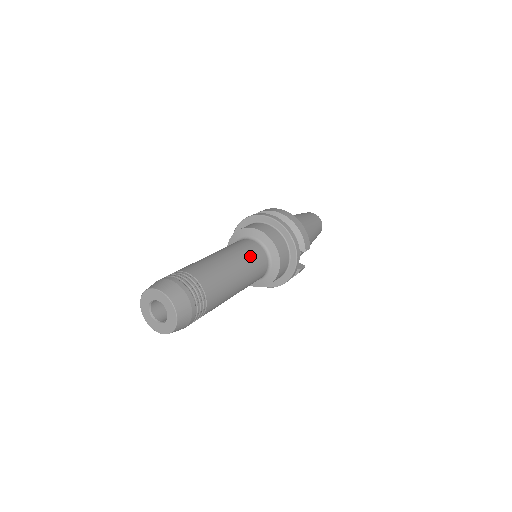
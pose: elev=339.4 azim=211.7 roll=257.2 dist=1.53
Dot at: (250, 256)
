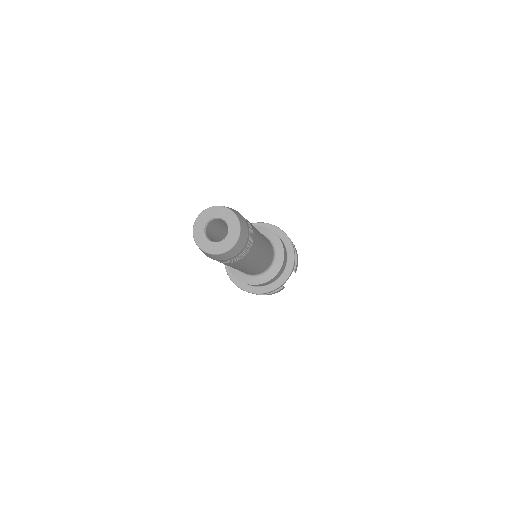
Dot at: (268, 243)
